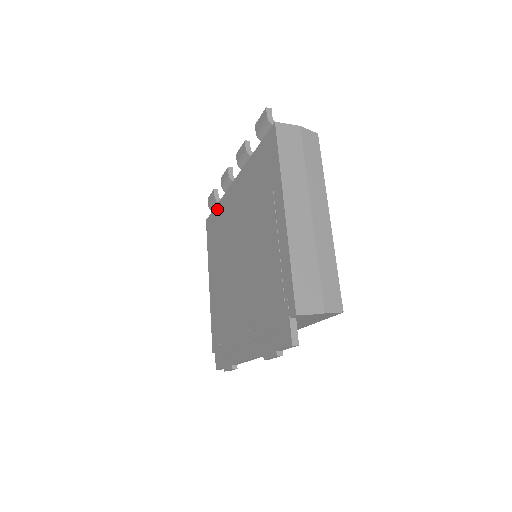
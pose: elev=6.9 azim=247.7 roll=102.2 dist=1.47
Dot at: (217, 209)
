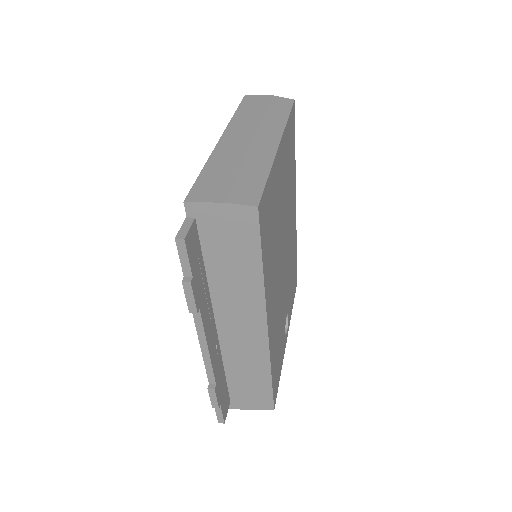
Dot at: occluded
